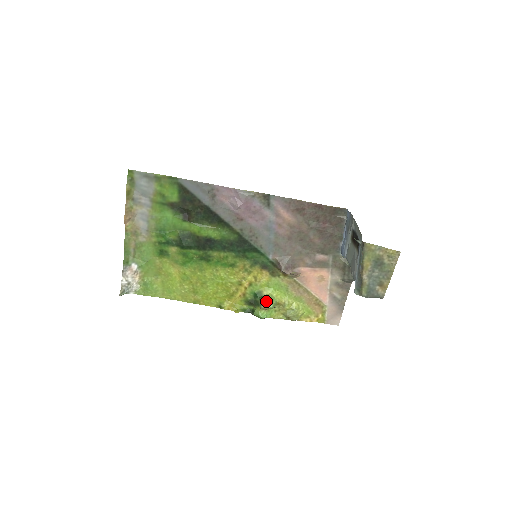
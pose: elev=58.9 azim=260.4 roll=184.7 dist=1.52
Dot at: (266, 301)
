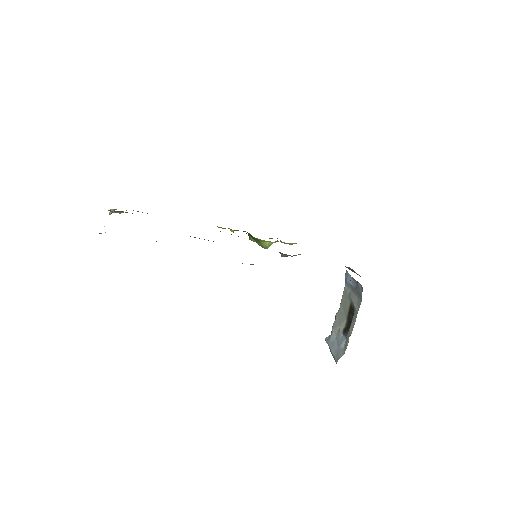
Dot at: (262, 246)
